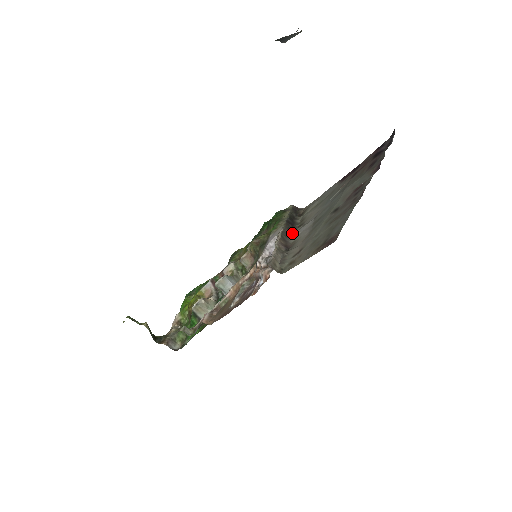
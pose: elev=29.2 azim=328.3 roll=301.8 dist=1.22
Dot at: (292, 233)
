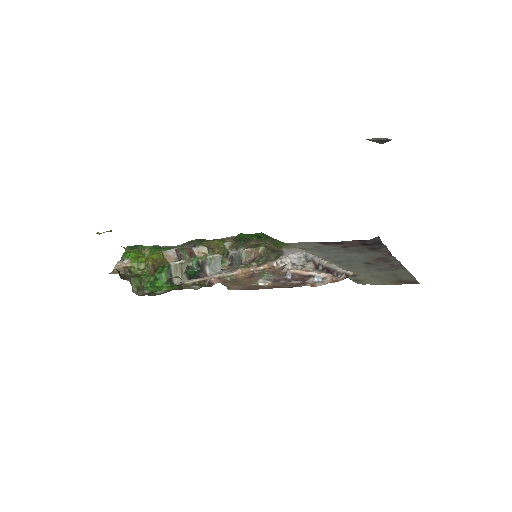
Dot at: occluded
